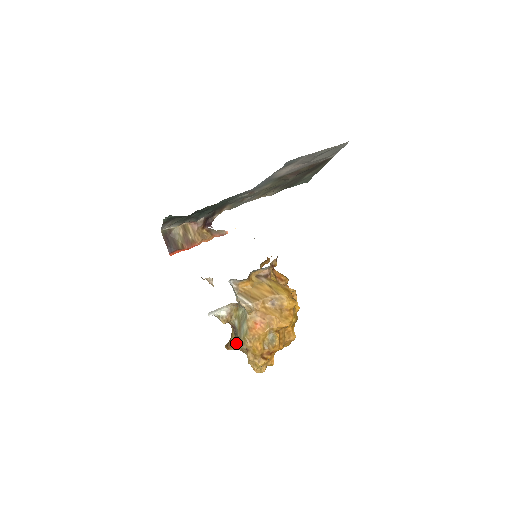
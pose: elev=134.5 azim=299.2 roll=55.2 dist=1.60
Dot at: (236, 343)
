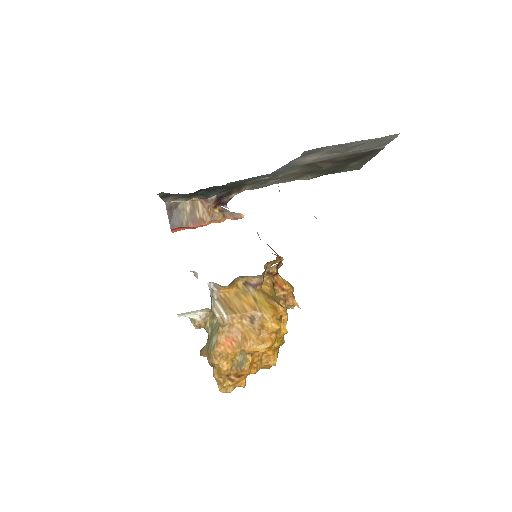
Dot at: occluded
